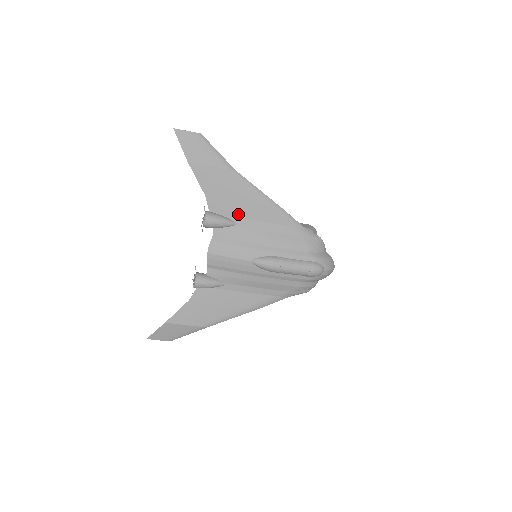
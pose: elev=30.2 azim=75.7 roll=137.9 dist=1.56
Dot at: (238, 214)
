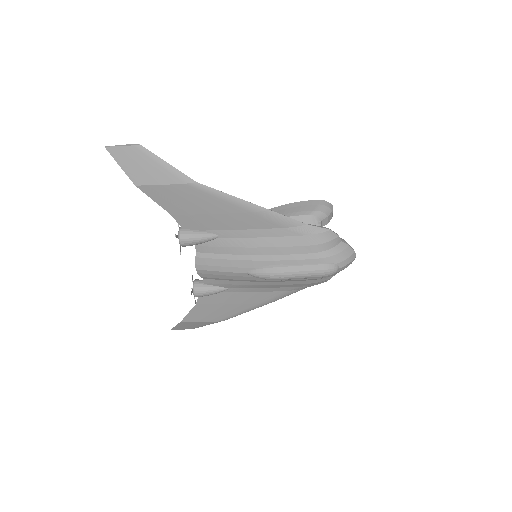
Dot at: (217, 226)
